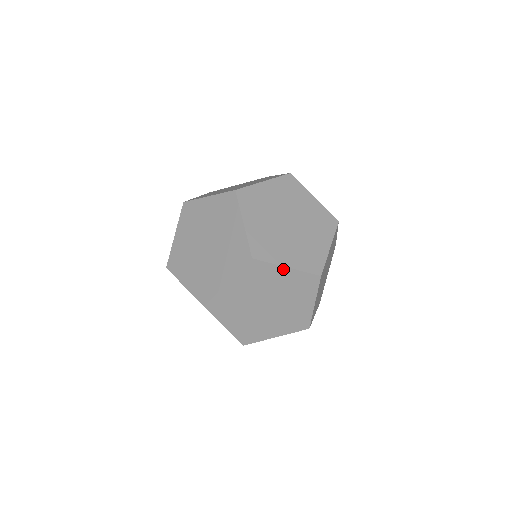
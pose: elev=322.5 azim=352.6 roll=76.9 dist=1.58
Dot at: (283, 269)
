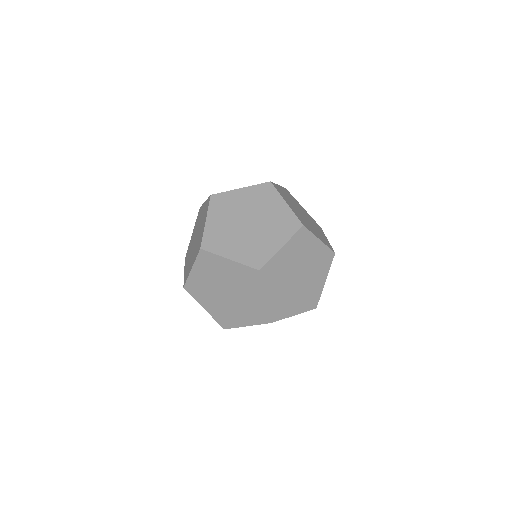
Dot at: (291, 316)
